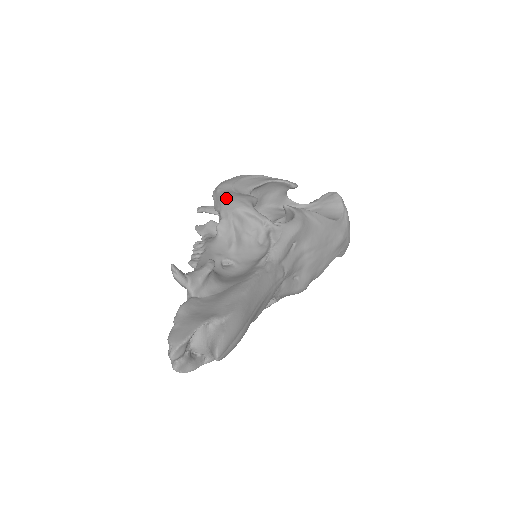
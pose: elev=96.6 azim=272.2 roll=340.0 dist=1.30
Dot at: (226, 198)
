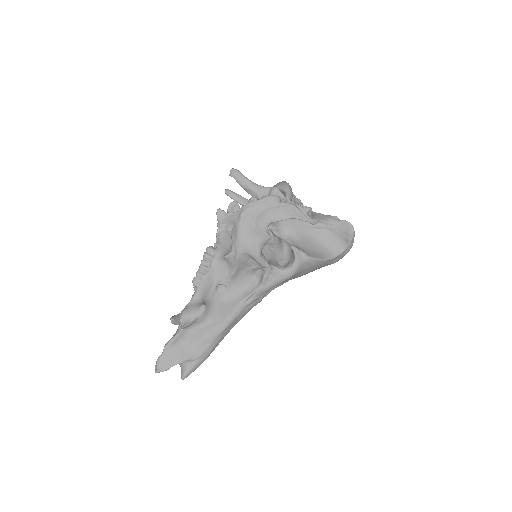
Dot at: (242, 237)
